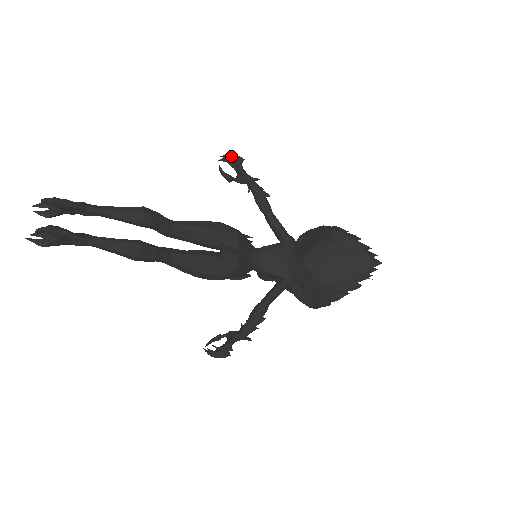
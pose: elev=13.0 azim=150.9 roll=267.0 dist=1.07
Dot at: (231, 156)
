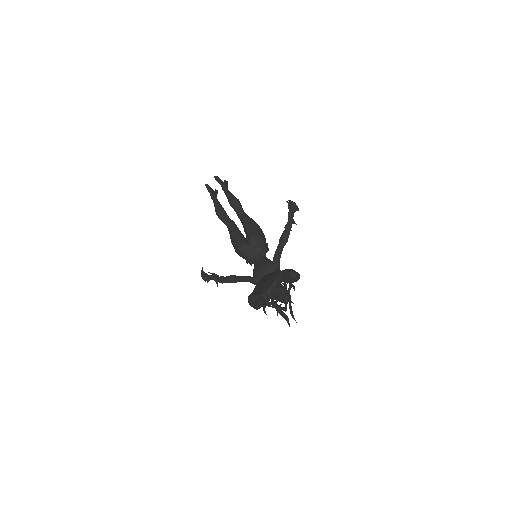
Dot at: occluded
